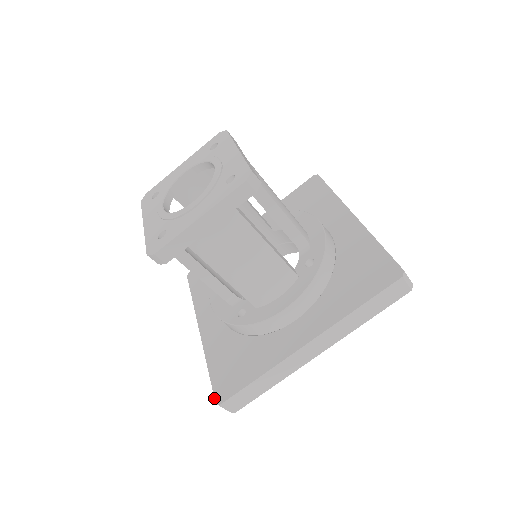
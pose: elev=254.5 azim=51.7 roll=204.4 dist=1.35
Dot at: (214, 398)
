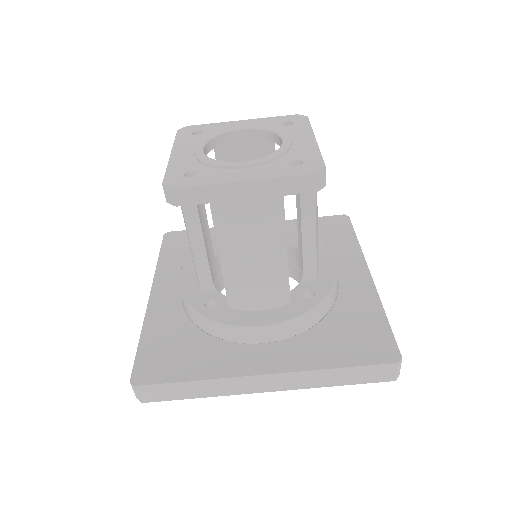
Dot at: (131, 375)
